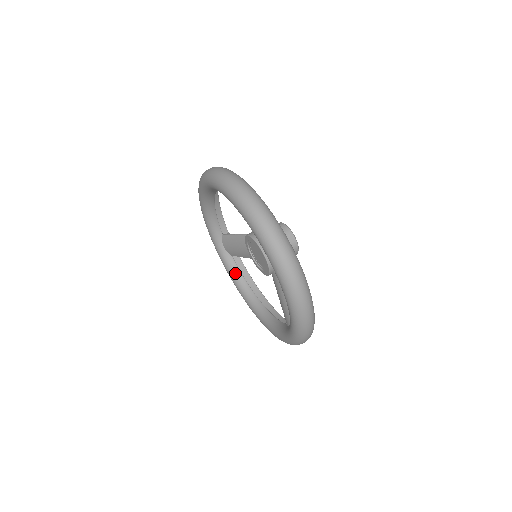
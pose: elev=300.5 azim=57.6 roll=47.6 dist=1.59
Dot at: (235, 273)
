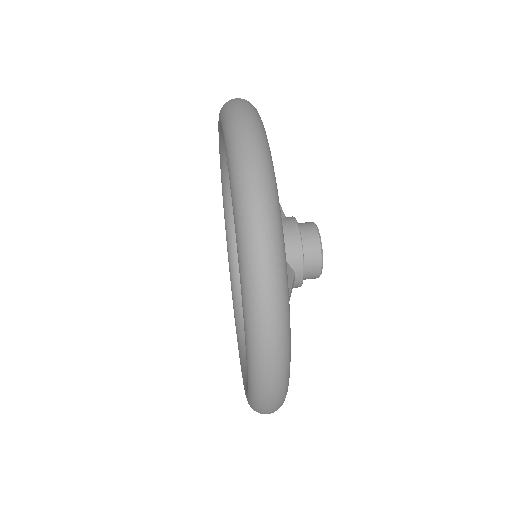
Dot at: (244, 332)
